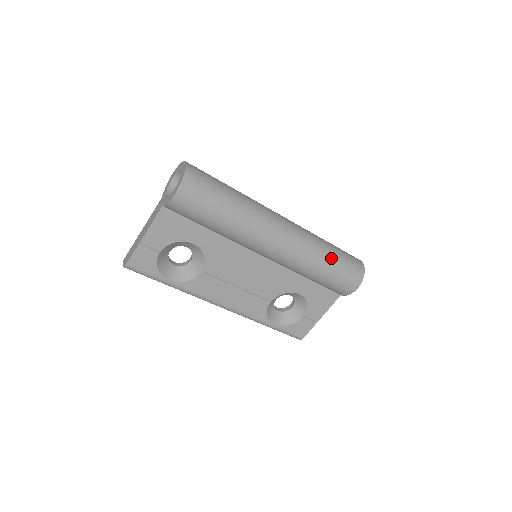
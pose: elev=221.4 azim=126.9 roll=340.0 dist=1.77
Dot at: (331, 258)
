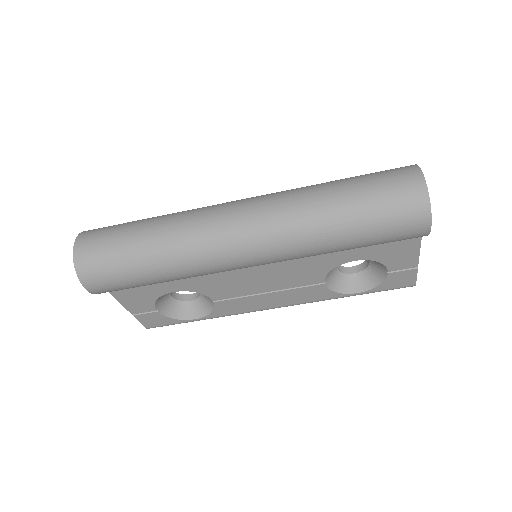
Dot at: (344, 222)
